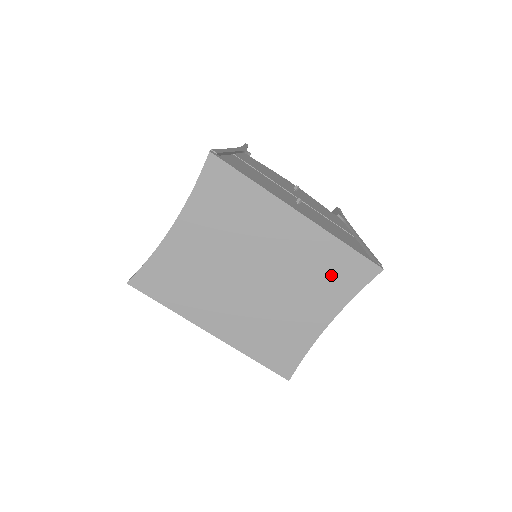
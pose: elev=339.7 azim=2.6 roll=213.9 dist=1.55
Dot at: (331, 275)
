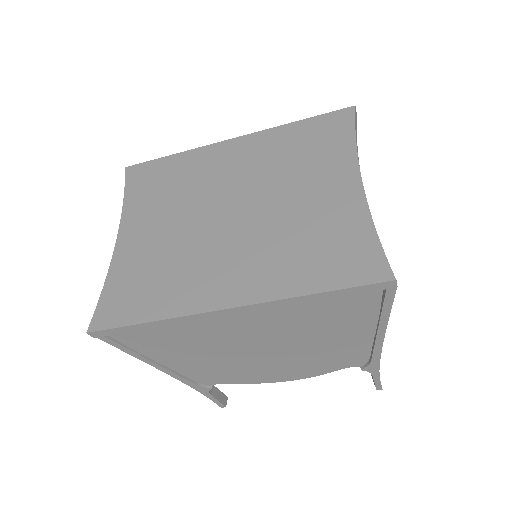
Dot at: (310, 147)
